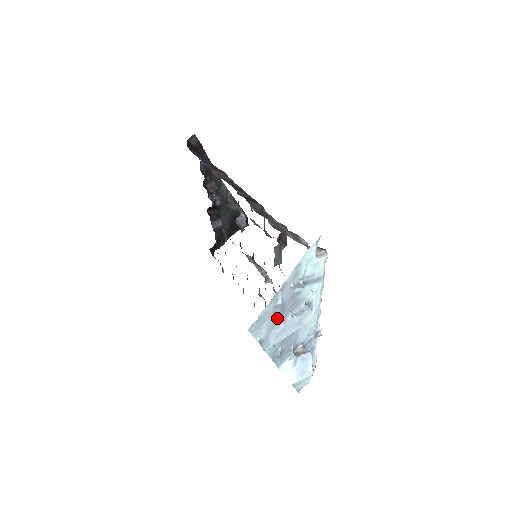
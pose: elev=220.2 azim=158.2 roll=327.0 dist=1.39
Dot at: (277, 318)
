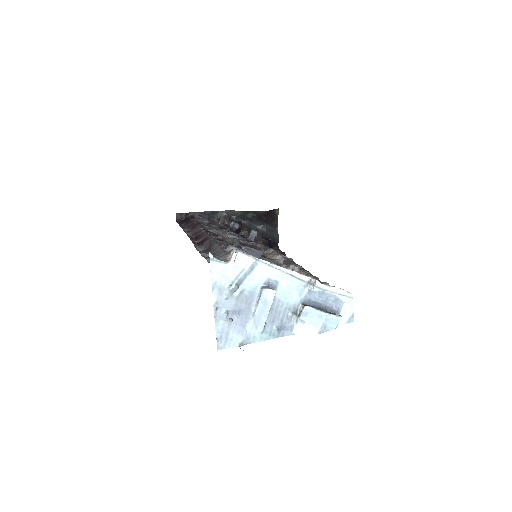
Dot at: (240, 321)
